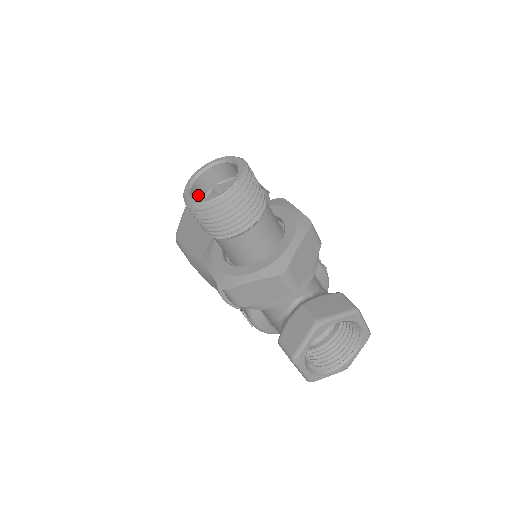
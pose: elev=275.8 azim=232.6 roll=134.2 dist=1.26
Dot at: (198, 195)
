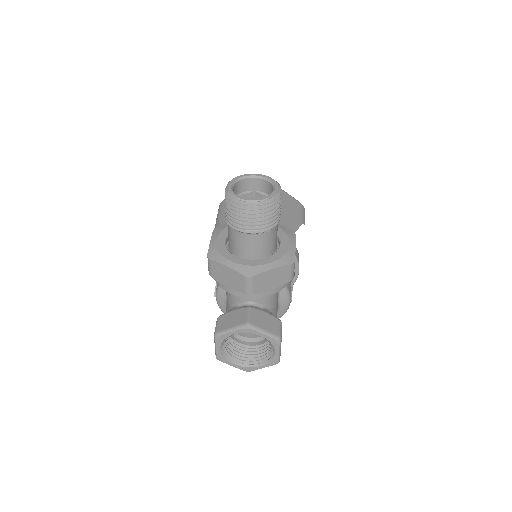
Dot at: (239, 189)
